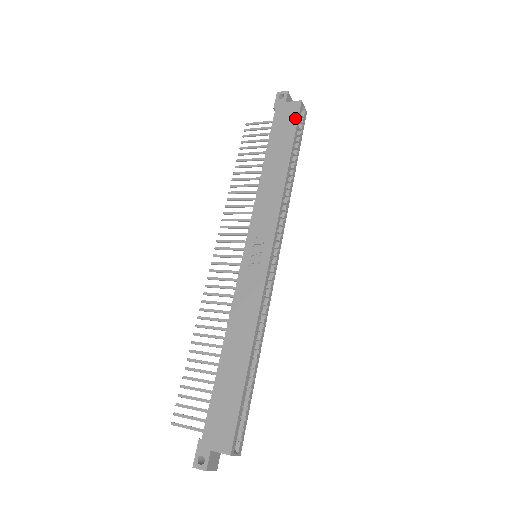
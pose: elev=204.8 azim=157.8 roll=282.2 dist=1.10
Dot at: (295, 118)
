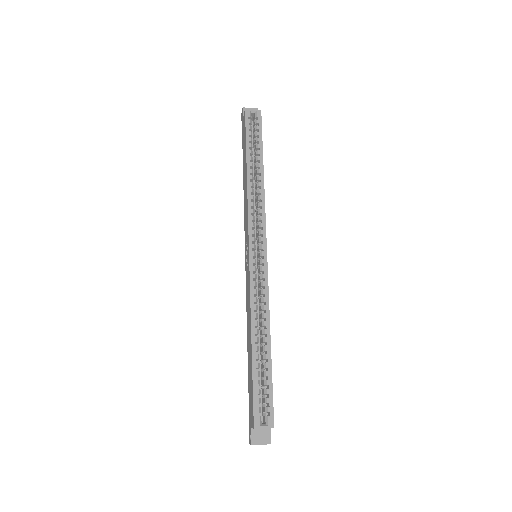
Dot at: (245, 127)
